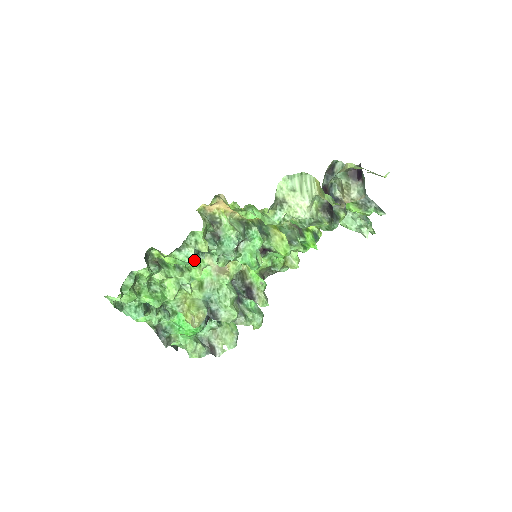
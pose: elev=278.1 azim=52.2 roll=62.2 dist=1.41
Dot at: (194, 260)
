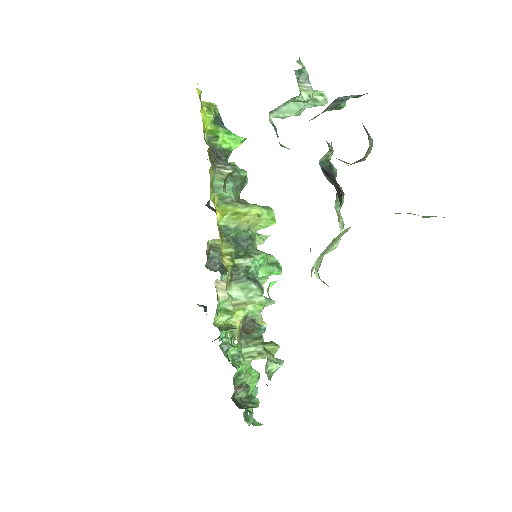
Dot at: occluded
